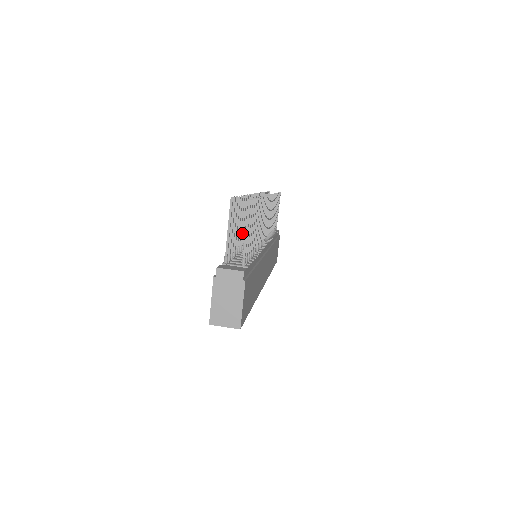
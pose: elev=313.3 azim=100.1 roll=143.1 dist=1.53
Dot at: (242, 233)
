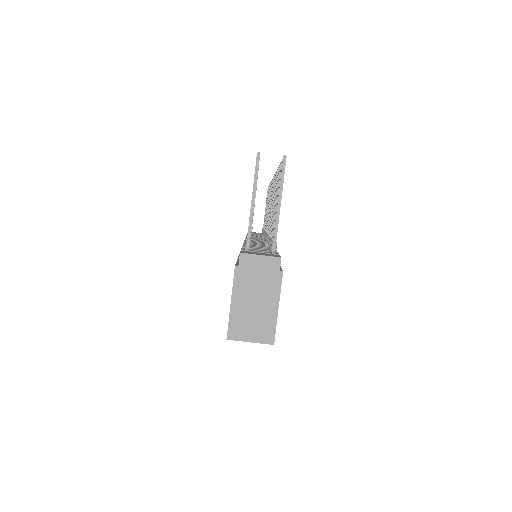
Dot at: occluded
